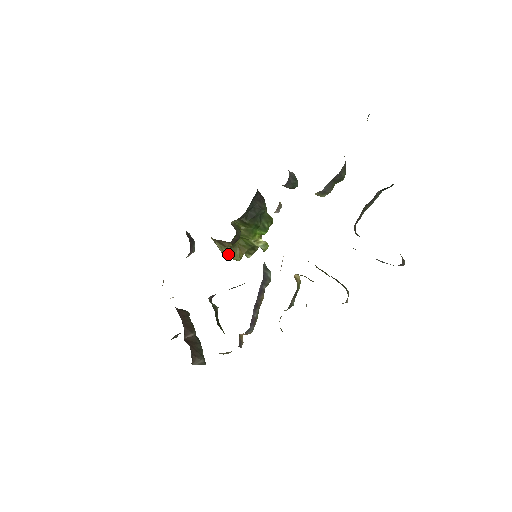
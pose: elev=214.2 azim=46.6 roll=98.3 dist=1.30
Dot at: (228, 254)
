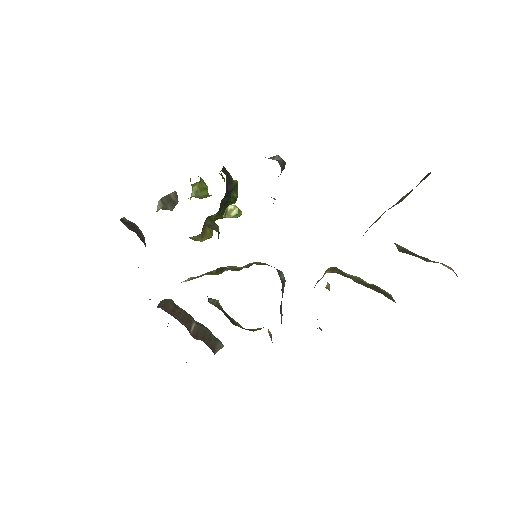
Dot at: (199, 239)
